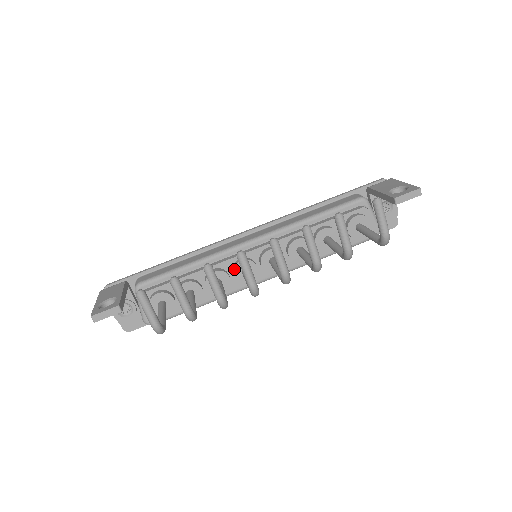
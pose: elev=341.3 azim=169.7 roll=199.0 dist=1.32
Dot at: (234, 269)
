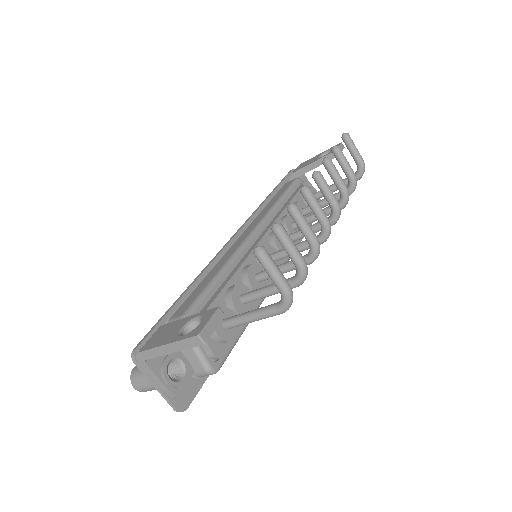
Dot at: occluded
